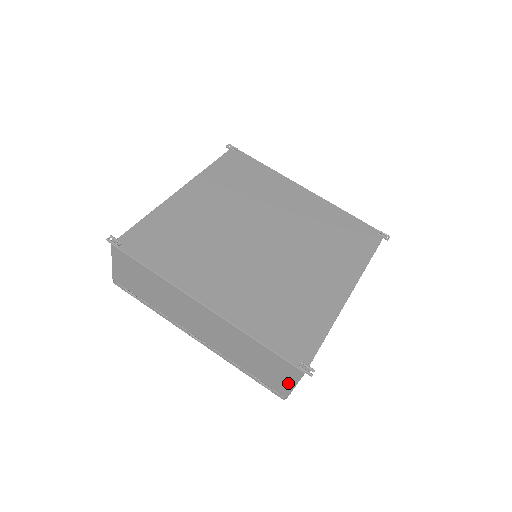
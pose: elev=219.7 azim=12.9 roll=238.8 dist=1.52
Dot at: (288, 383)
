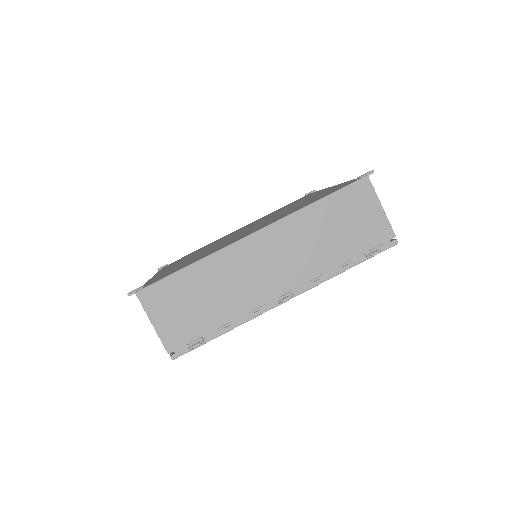
Dot at: (376, 212)
